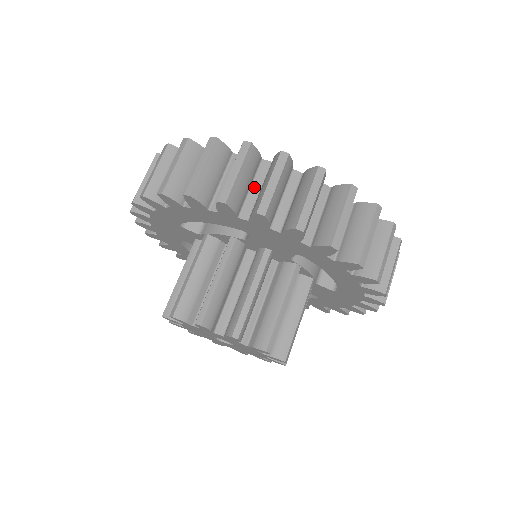
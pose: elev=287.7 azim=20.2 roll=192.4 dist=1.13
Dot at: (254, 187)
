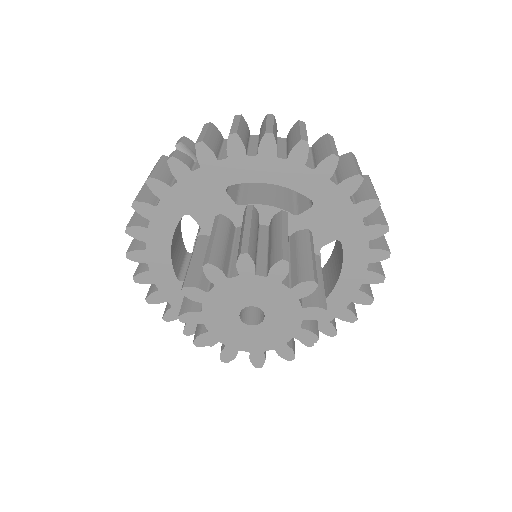
Dot at: occluded
